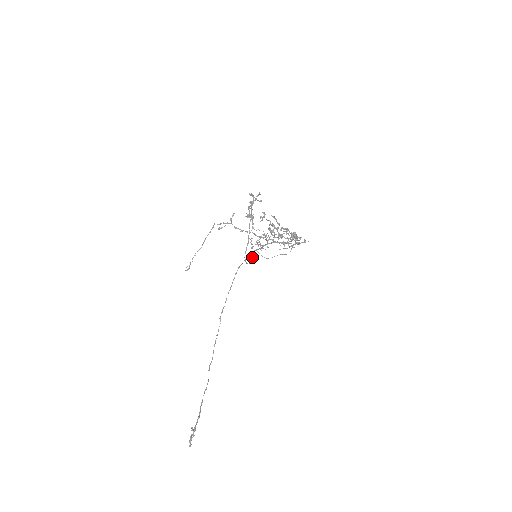
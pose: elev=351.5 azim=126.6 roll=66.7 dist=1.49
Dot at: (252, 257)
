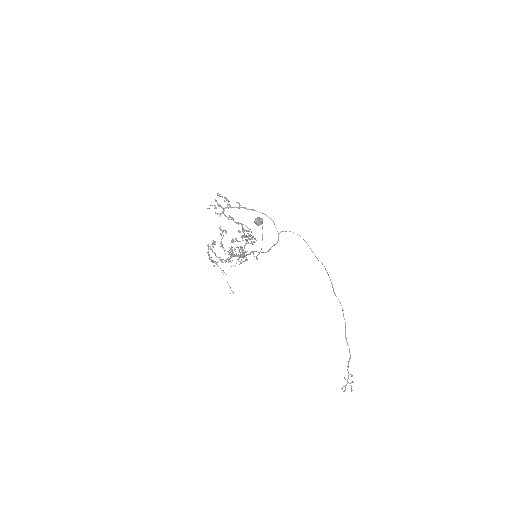
Dot at: occluded
